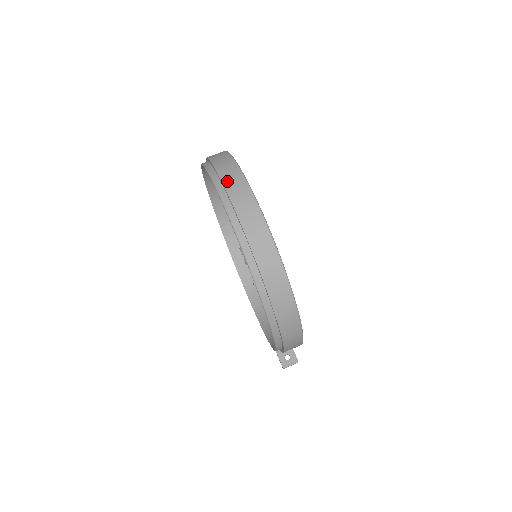
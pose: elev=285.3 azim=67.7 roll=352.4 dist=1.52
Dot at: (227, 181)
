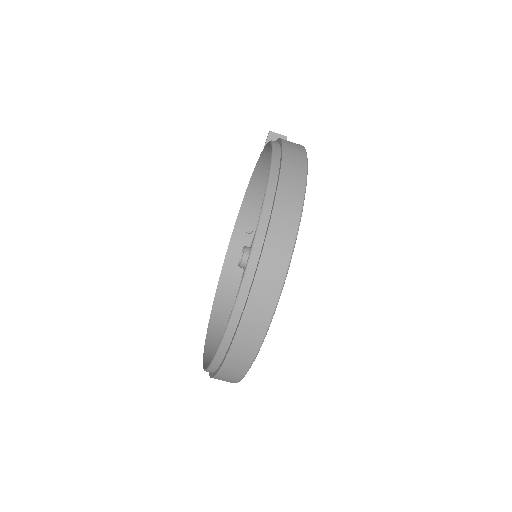
Dot at: (263, 271)
